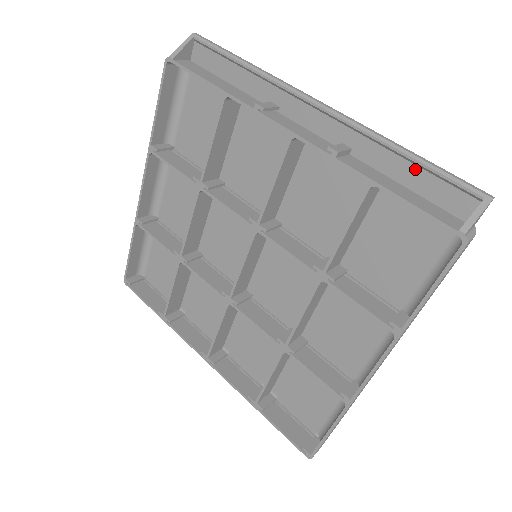
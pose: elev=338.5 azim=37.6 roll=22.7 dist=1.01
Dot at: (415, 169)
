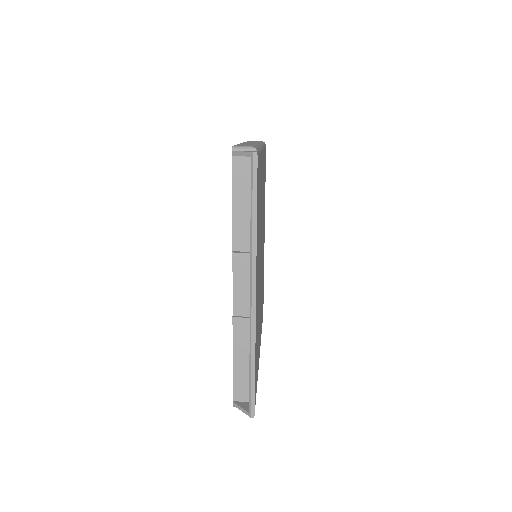
Dot at: occluded
